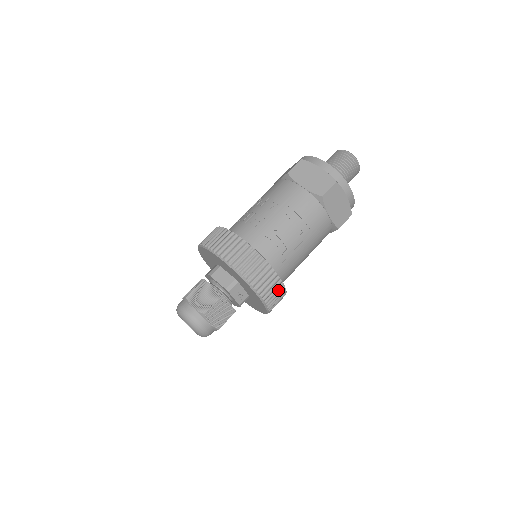
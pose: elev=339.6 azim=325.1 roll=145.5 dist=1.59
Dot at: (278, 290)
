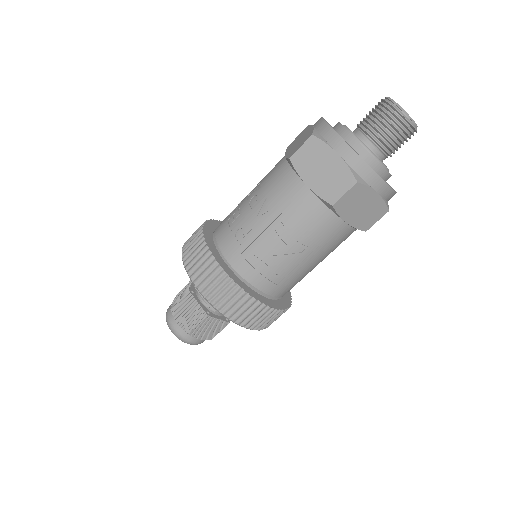
Dot at: (272, 315)
